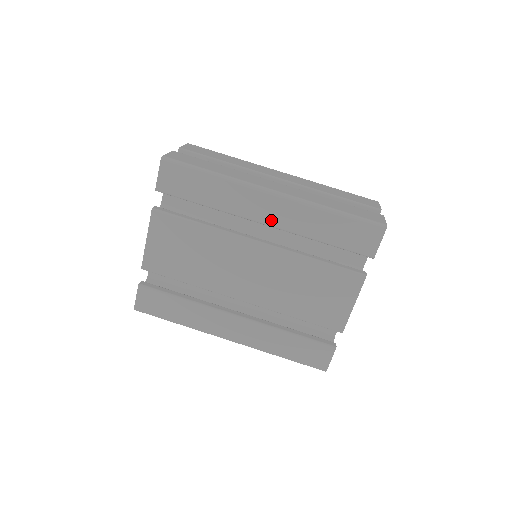
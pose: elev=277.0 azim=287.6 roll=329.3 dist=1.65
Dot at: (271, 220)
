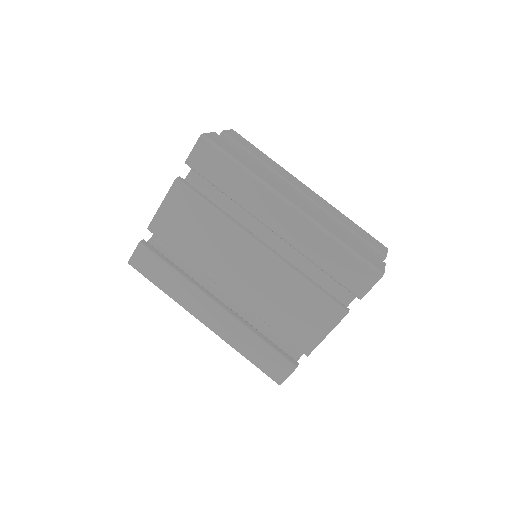
Dot at: (280, 229)
